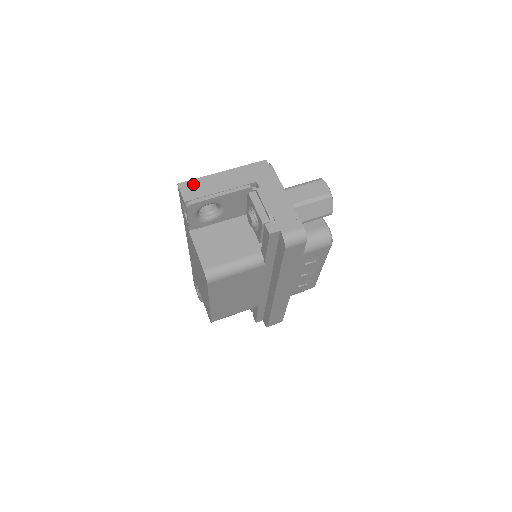
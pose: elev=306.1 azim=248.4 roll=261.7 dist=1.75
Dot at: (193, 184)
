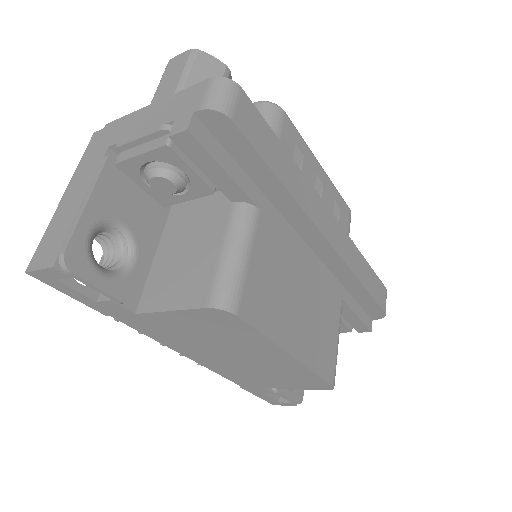
Dot at: (43, 246)
